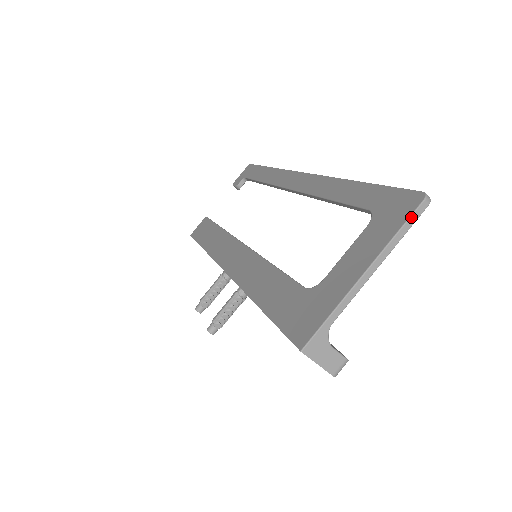
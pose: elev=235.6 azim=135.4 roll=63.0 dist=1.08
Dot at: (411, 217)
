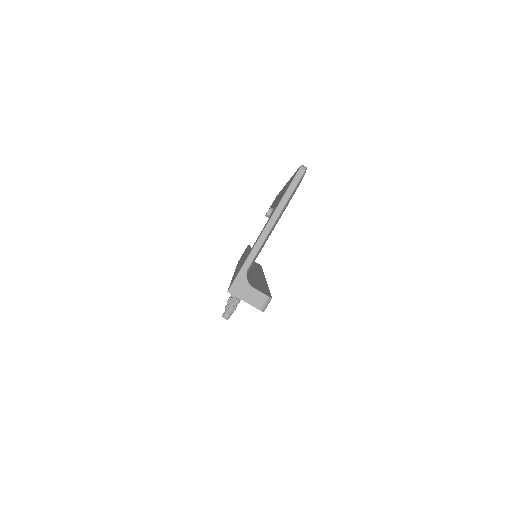
Dot at: (291, 183)
